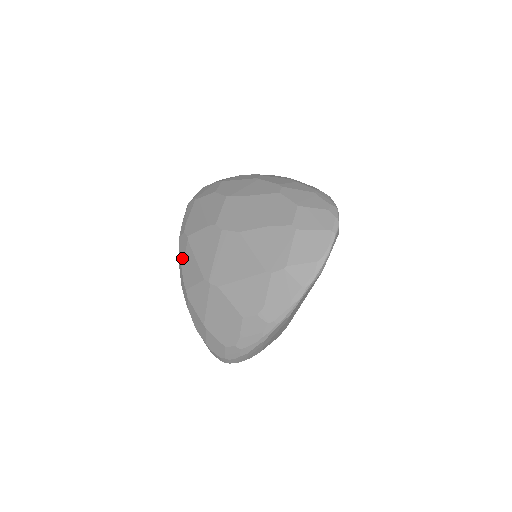
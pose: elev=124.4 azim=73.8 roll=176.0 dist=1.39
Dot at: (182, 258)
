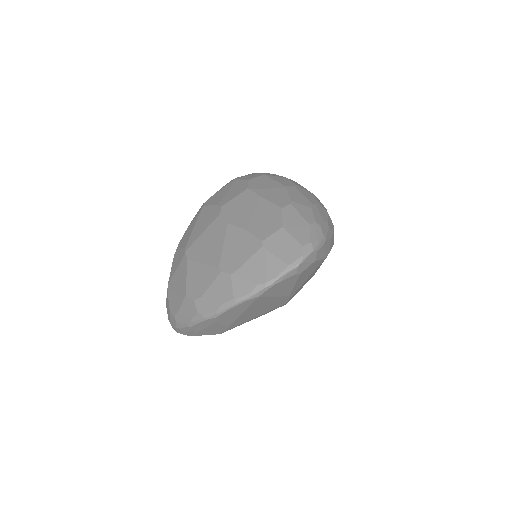
Dot at: (192, 221)
